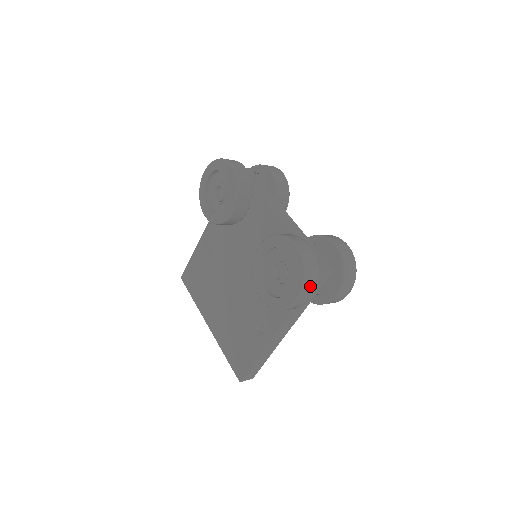
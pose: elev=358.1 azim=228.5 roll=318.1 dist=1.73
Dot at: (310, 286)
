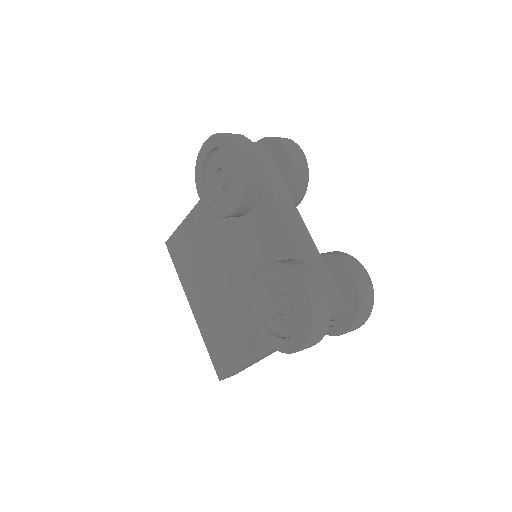
Dot at: (316, 338)
